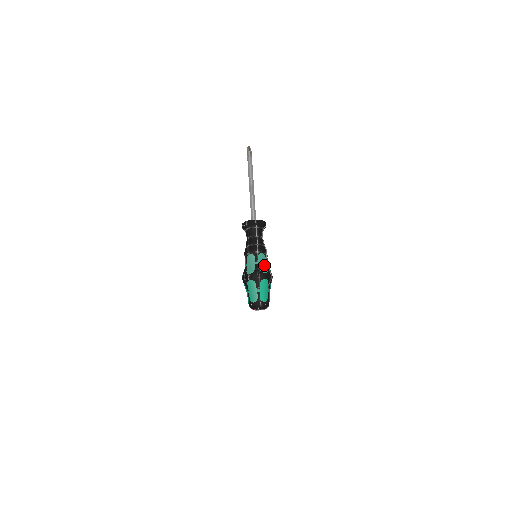
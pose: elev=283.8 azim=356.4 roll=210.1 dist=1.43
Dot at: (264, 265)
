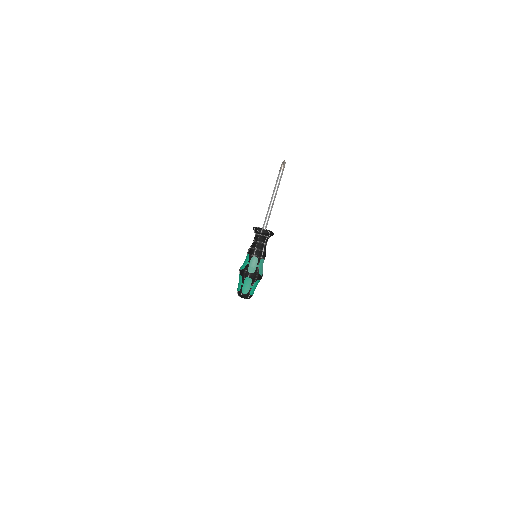
Dot at: (262, 268)
